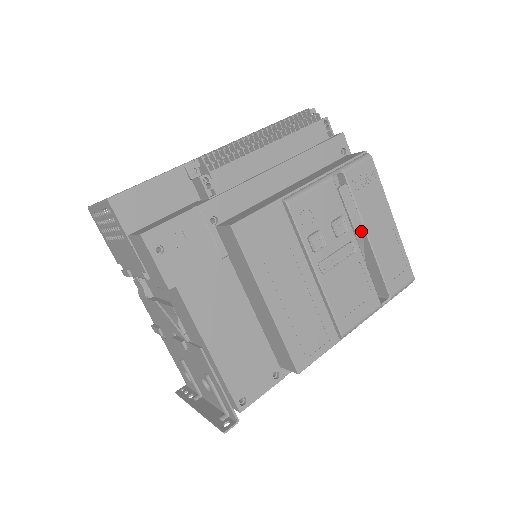
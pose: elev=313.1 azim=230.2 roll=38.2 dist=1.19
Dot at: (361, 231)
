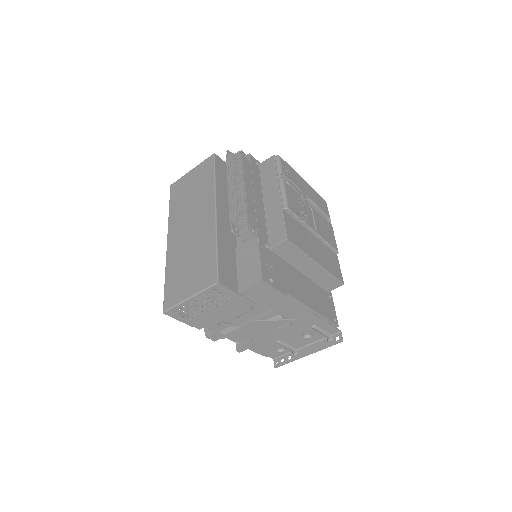
Dot at: (305, 197)
